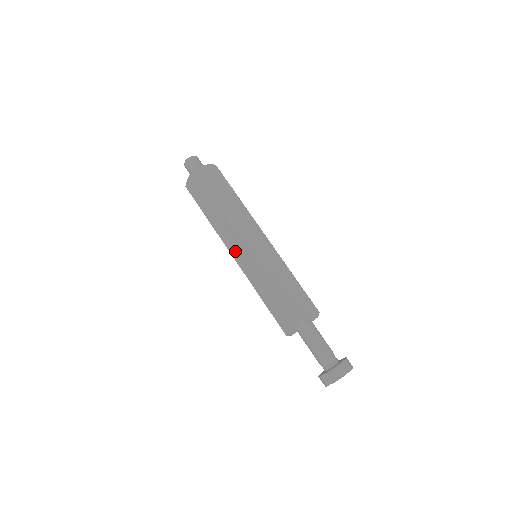
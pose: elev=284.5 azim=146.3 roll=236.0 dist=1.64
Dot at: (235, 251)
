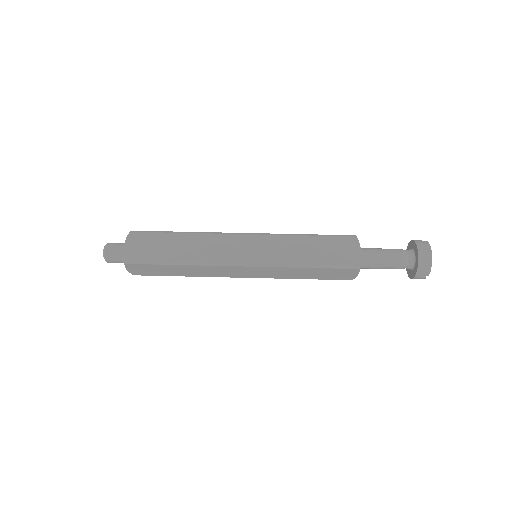
Dot at: (238, 274)
